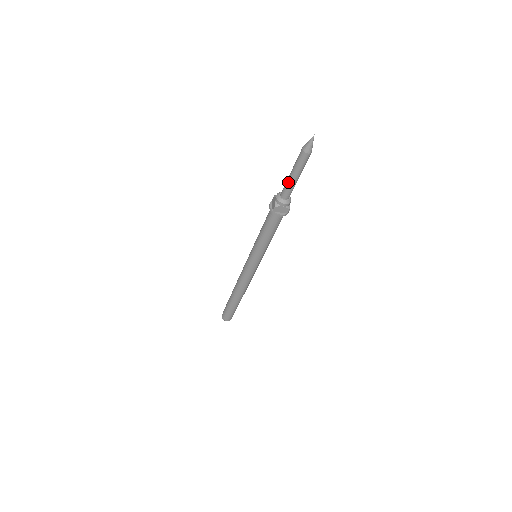
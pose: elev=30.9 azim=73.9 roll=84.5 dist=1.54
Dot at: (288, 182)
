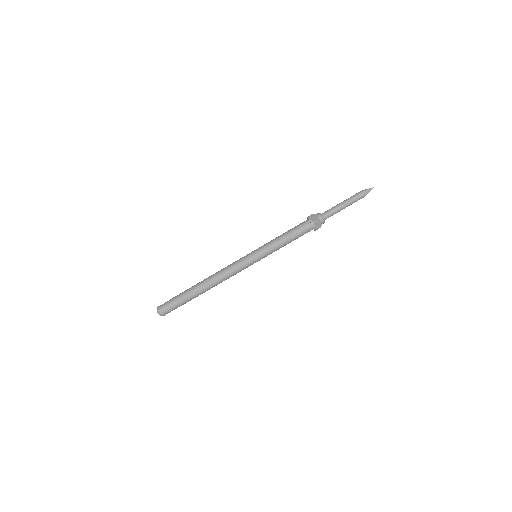
Dot at: (337, 208)
